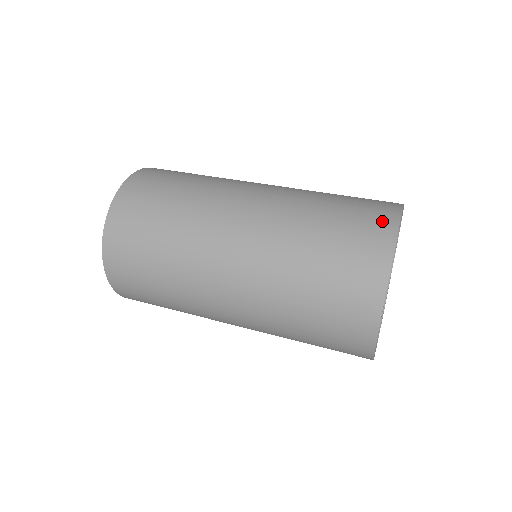
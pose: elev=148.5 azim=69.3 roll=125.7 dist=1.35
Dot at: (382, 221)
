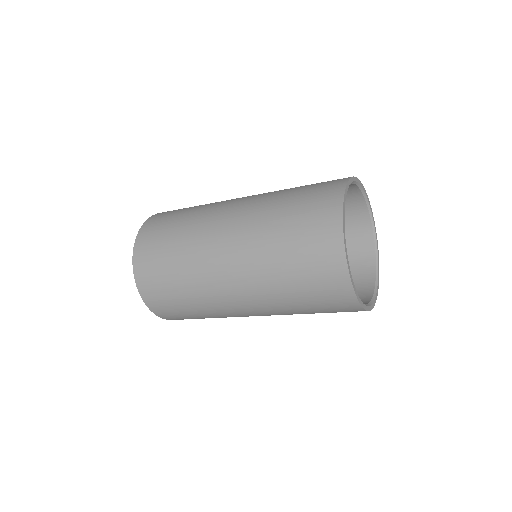
Dot at: occluded
